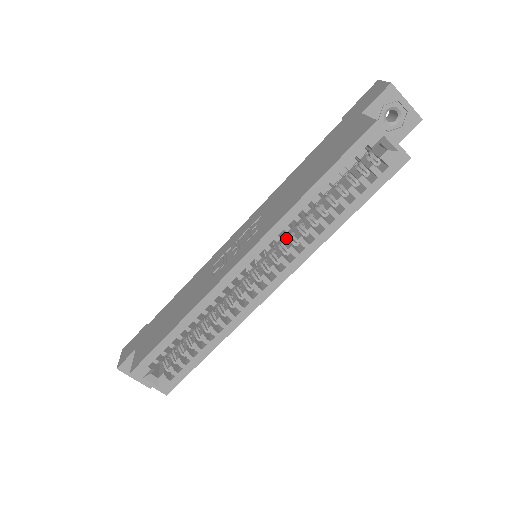
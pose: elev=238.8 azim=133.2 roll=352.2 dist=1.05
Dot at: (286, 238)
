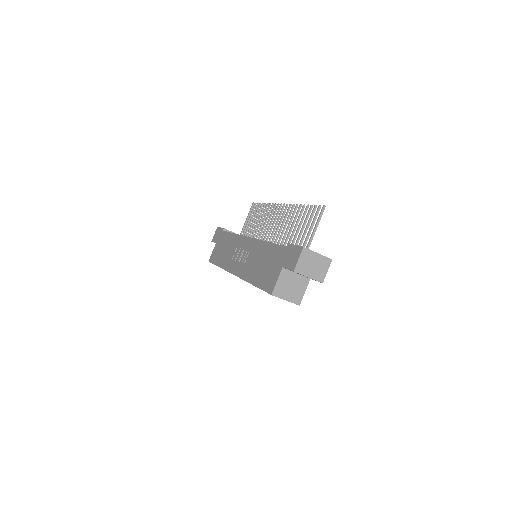
Dot at: occluded
